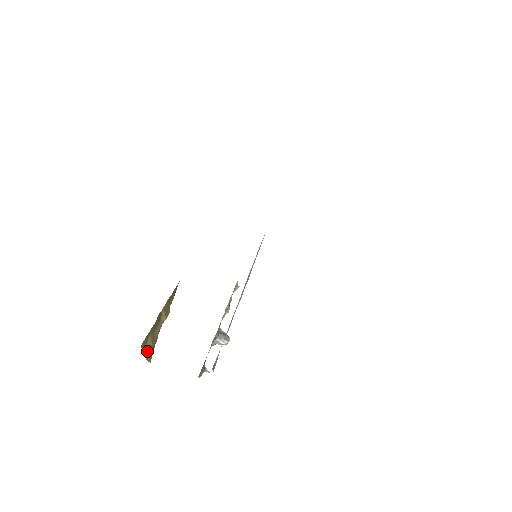
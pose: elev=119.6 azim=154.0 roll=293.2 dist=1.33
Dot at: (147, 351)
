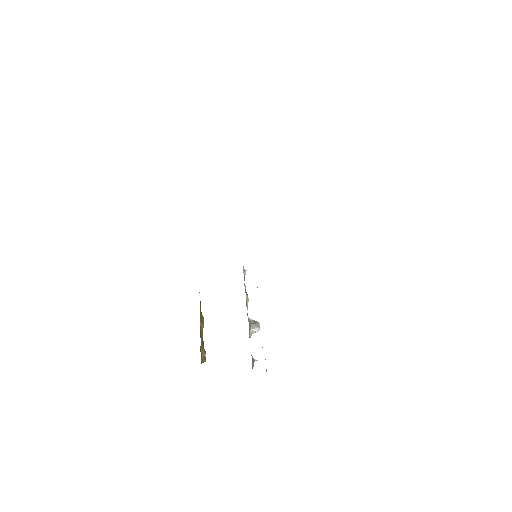
Dot at: occluded
